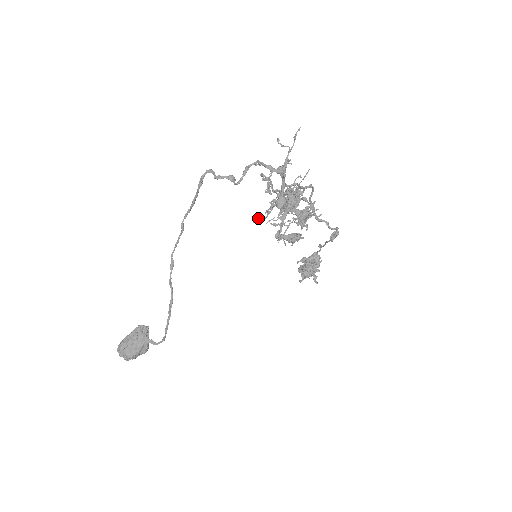
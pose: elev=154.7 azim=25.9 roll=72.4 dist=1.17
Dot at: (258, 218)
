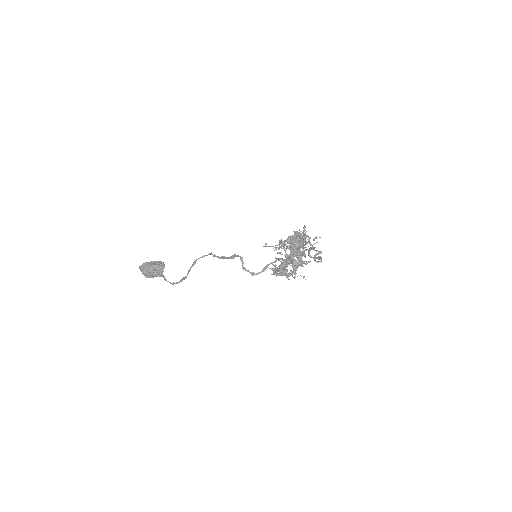
Dot at: occluded
